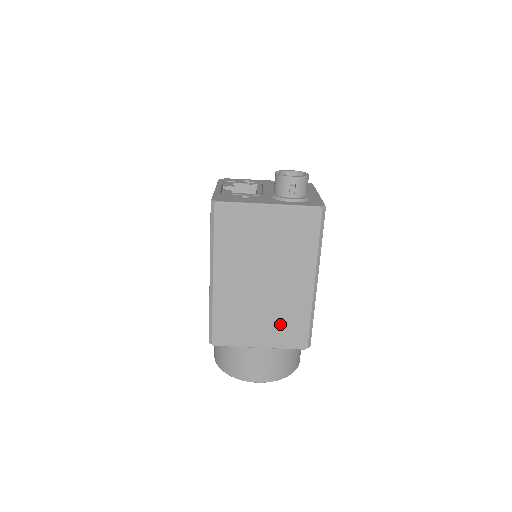
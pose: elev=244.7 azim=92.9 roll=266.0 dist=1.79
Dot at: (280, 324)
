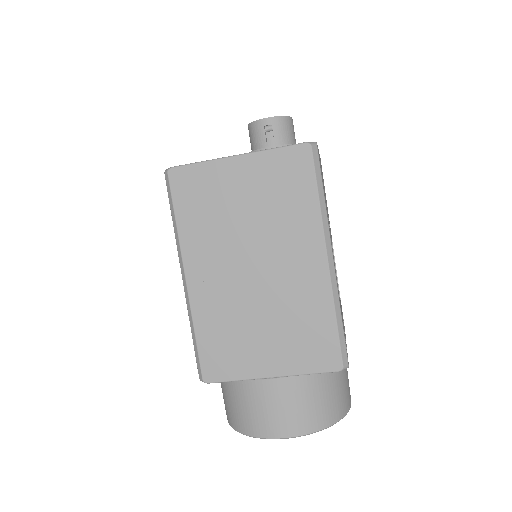
Dot at: (293, 334)
